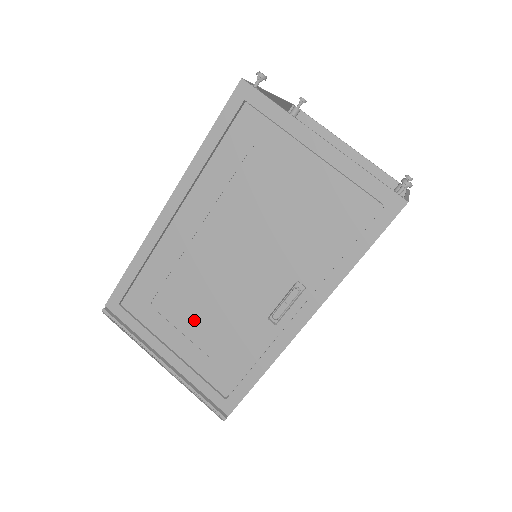
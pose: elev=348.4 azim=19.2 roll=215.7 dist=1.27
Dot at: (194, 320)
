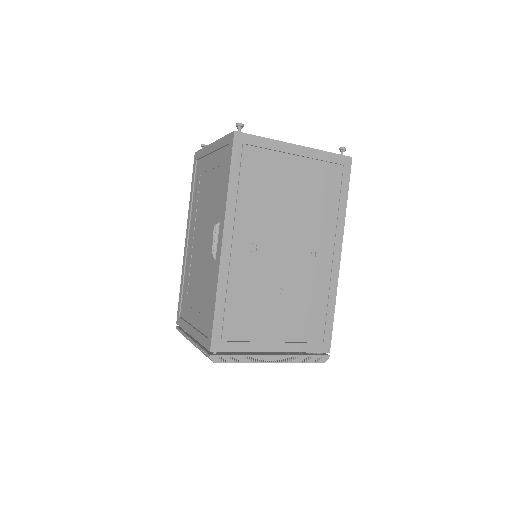
Dot at: (197, 295)
